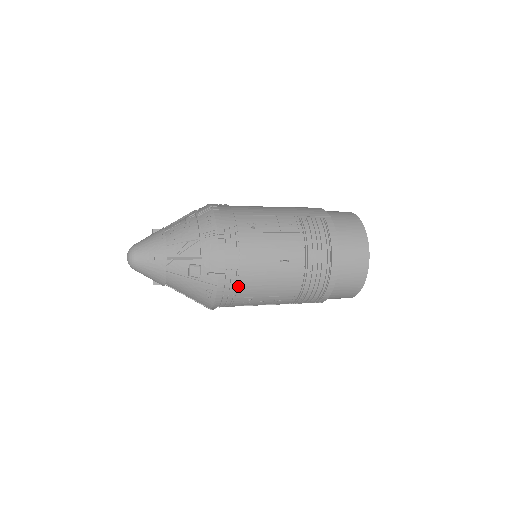
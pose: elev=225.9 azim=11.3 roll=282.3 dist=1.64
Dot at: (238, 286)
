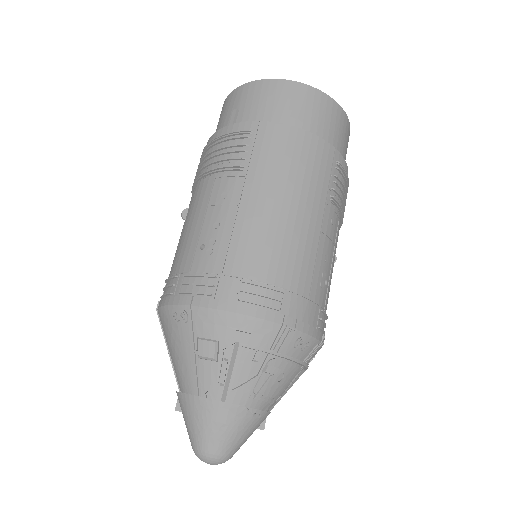
Dot at: occluded
